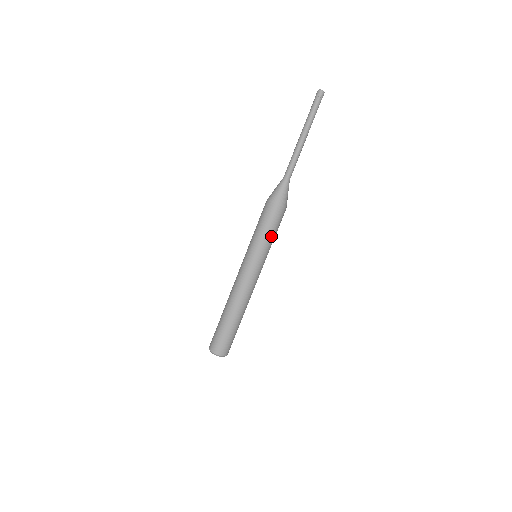
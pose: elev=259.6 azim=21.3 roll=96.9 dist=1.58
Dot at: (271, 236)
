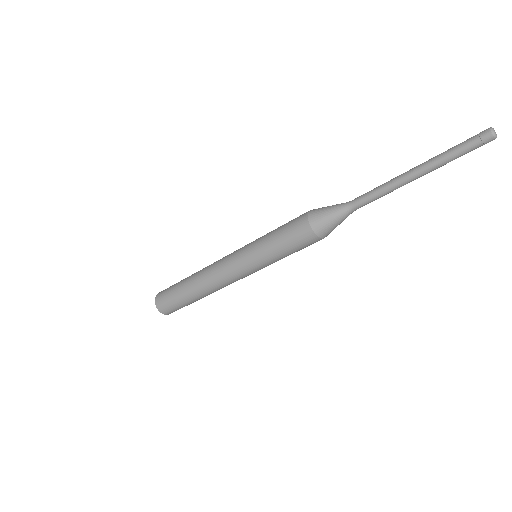
Dot at: occluded
